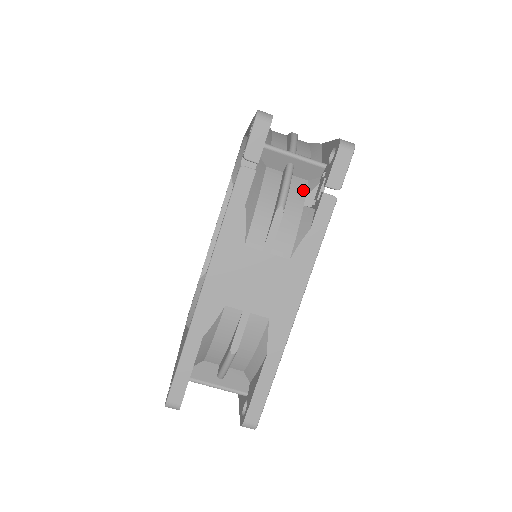
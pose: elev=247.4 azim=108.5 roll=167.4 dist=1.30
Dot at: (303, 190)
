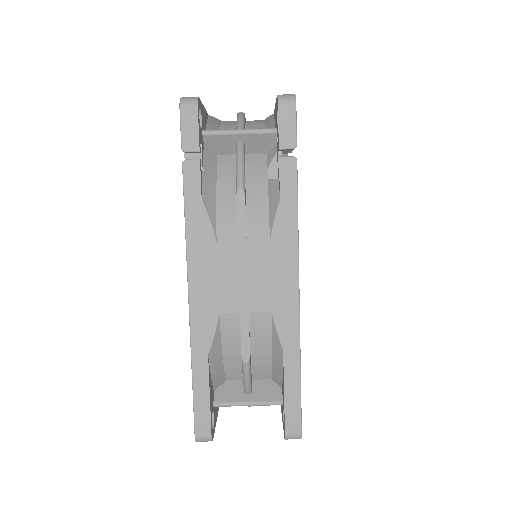
Dot at: (263, 164)
